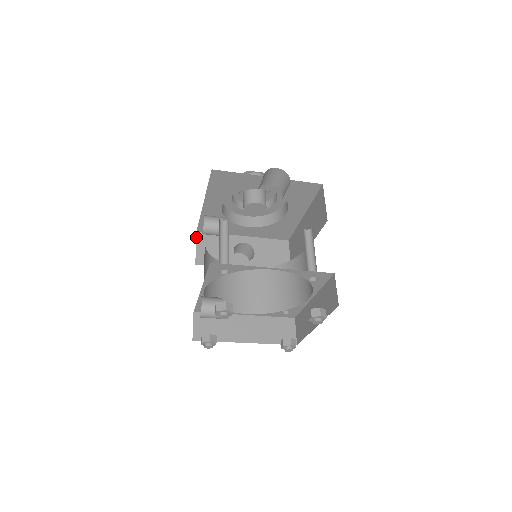
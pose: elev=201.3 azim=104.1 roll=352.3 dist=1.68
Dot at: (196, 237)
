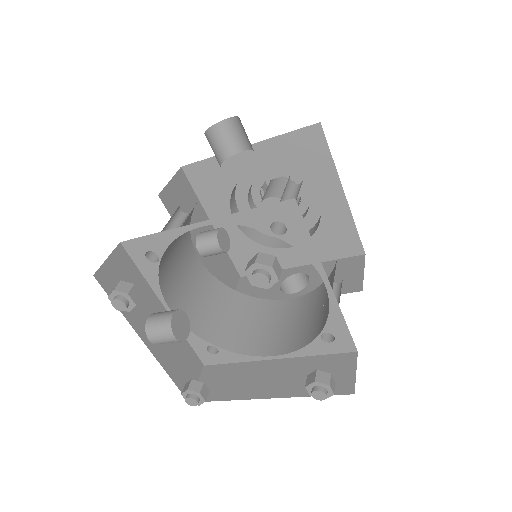
Dot at: (238, 283)
